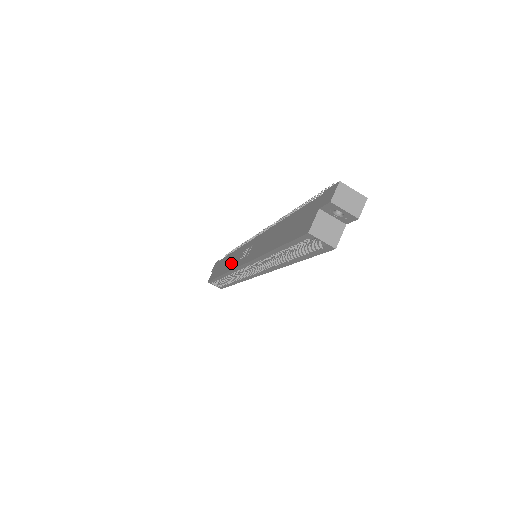
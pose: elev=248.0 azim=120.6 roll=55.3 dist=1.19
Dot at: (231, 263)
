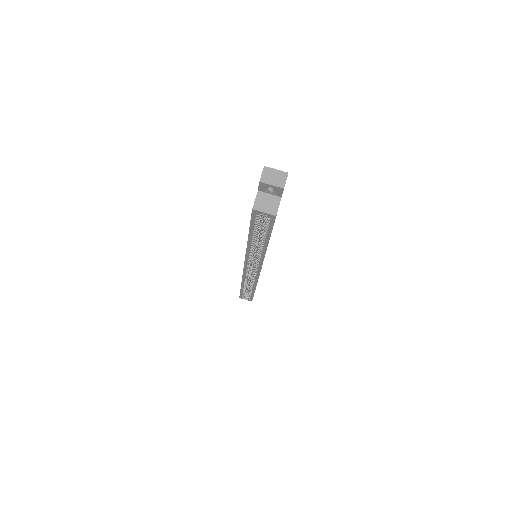
Dot at: occluded
